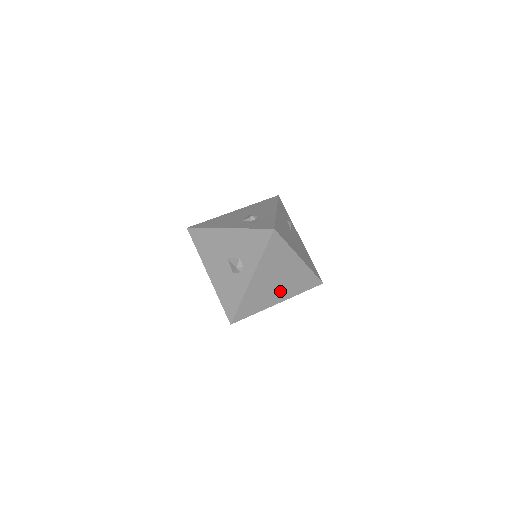
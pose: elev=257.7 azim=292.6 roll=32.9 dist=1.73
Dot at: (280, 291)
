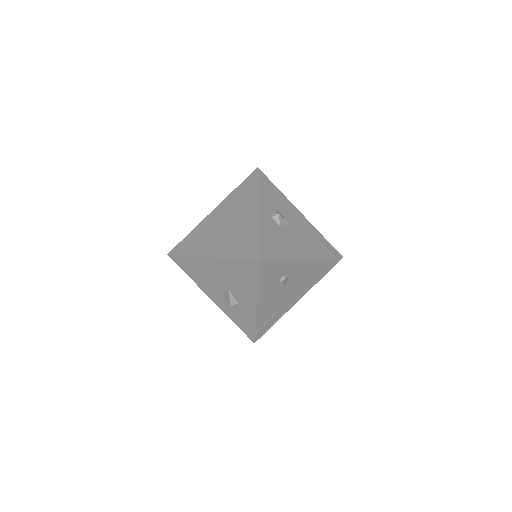
Dot at: occluded
